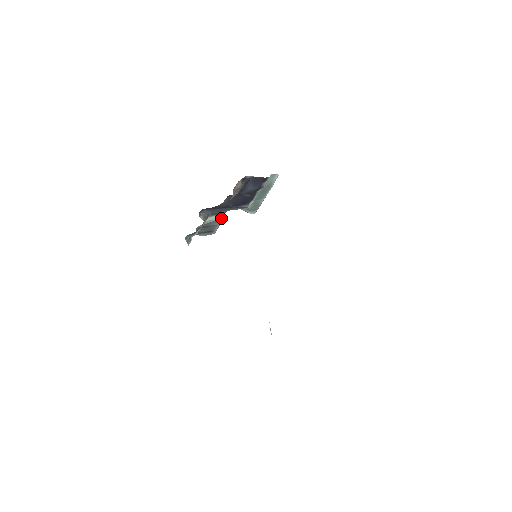
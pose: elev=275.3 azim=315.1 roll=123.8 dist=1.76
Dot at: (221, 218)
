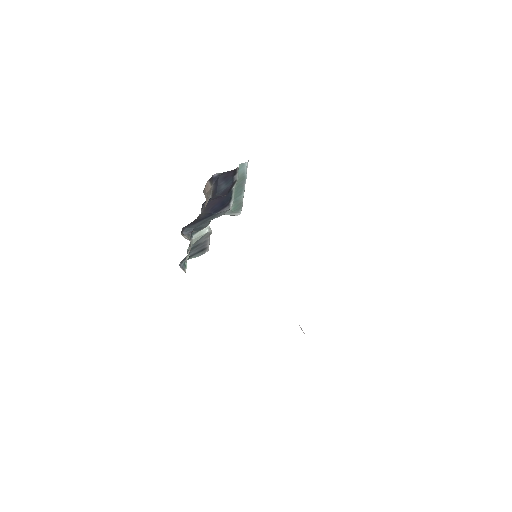
Dot at: (208, 231)
